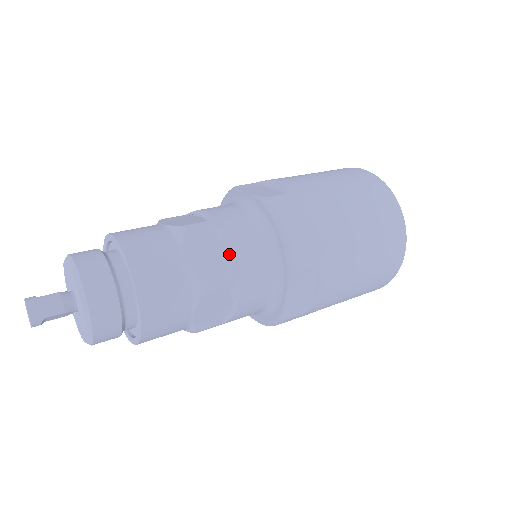
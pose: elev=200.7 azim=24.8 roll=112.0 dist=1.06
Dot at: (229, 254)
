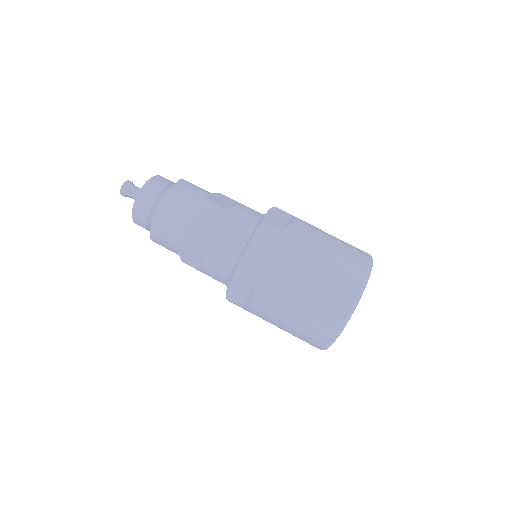
Dot at: (214, 233)
